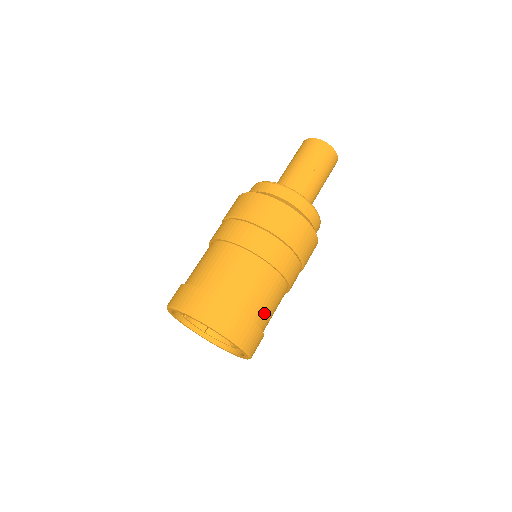
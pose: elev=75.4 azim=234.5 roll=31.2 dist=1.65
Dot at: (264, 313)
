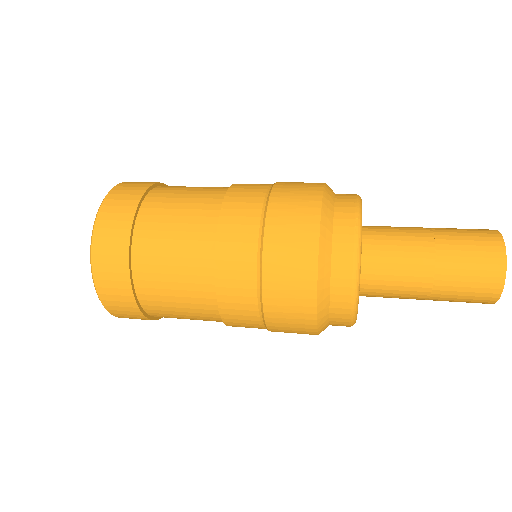
Dot at: (165, 312)
